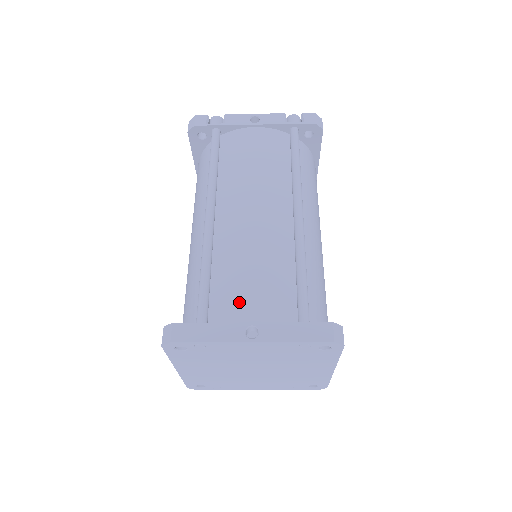
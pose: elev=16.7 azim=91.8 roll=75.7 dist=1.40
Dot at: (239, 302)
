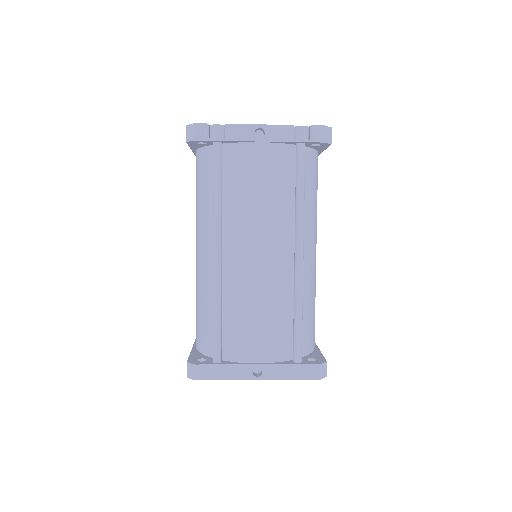
Dot at: (247, 344)
